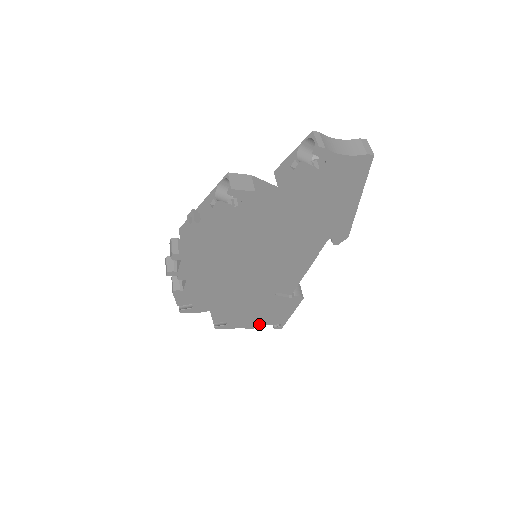
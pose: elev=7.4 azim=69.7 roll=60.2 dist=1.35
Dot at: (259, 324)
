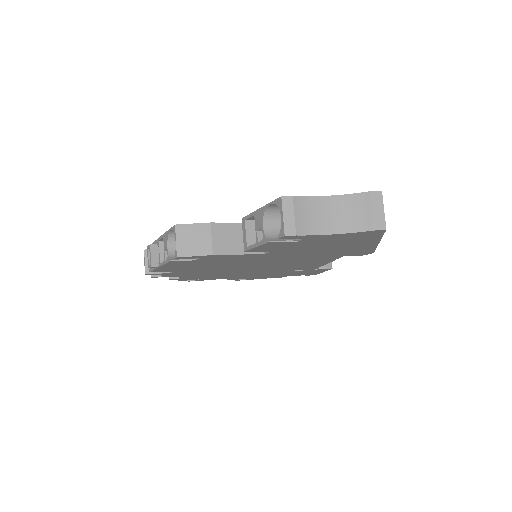
Dot at: (286, 276)
